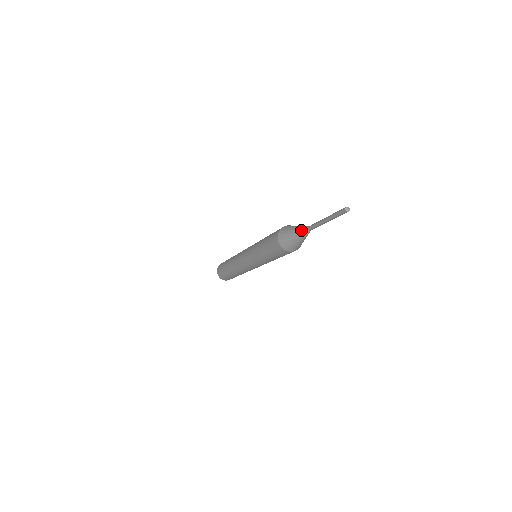
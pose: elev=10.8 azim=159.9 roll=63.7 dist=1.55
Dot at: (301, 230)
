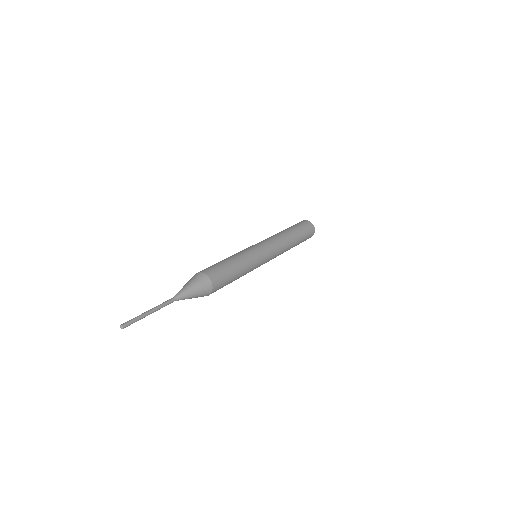
Dot at: occluded
